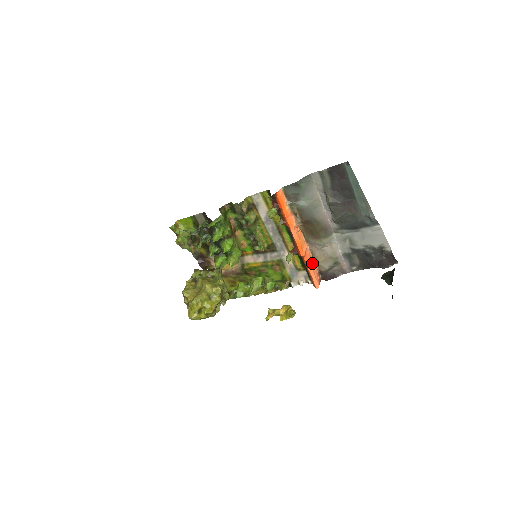
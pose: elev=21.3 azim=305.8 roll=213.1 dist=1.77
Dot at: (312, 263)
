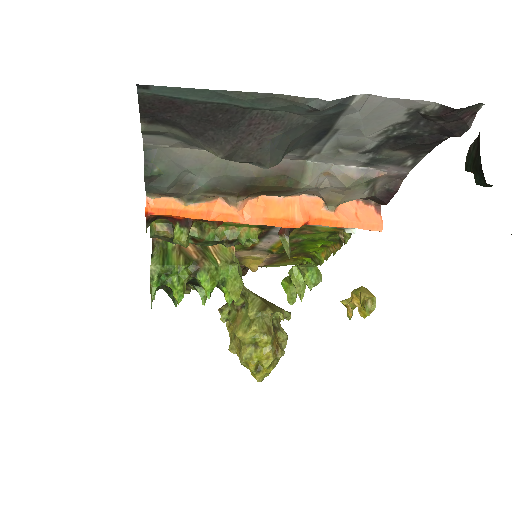
Dot at: (332, 213)
